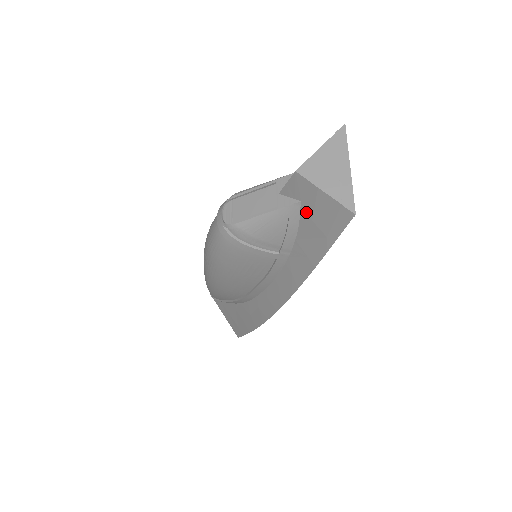
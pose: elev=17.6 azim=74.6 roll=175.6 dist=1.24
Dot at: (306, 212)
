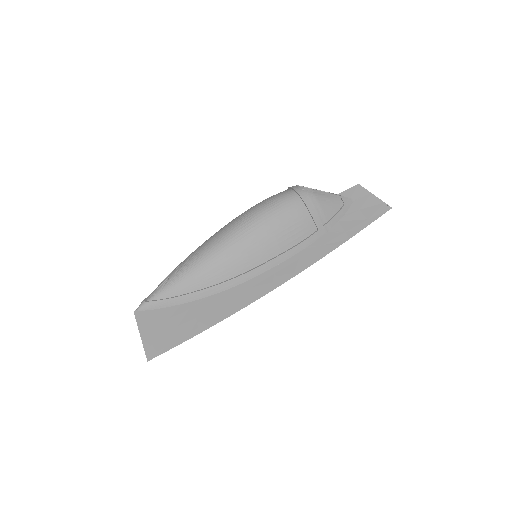
Dot at: (356, 205)
